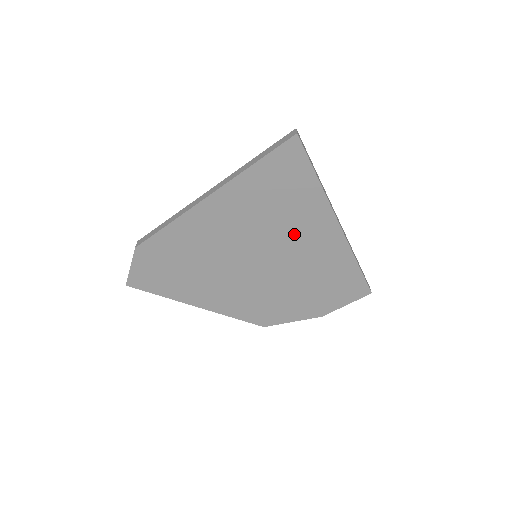
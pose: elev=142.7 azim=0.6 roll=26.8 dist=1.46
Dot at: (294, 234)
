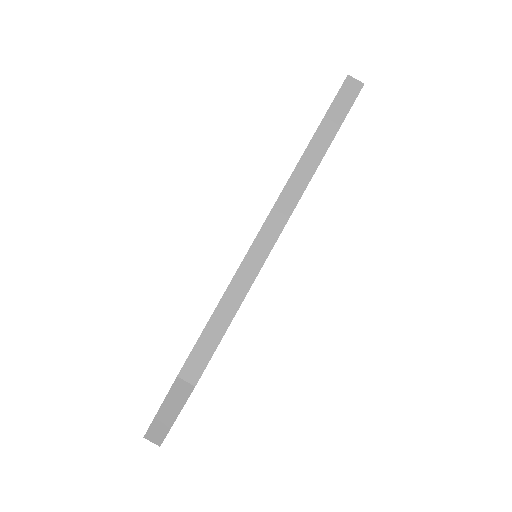
Dot at: occluded
